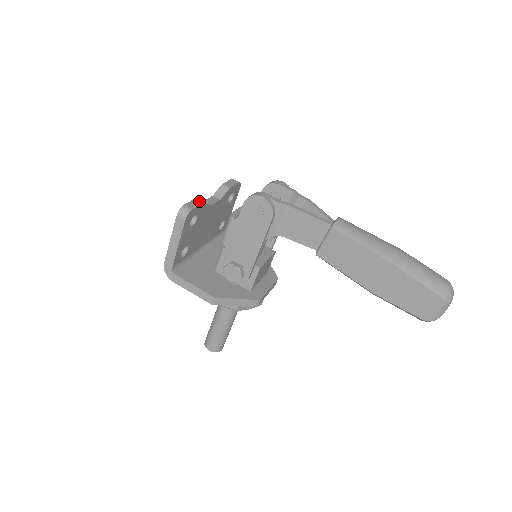
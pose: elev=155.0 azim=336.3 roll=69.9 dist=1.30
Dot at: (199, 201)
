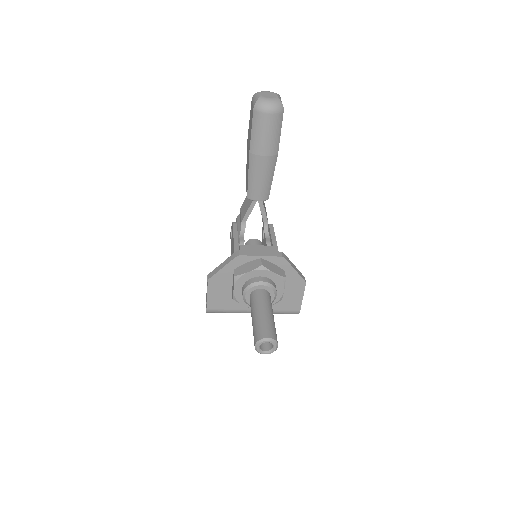
Dot at: occluded
